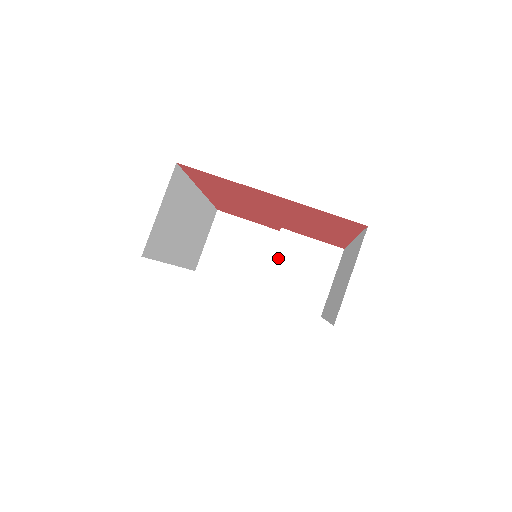
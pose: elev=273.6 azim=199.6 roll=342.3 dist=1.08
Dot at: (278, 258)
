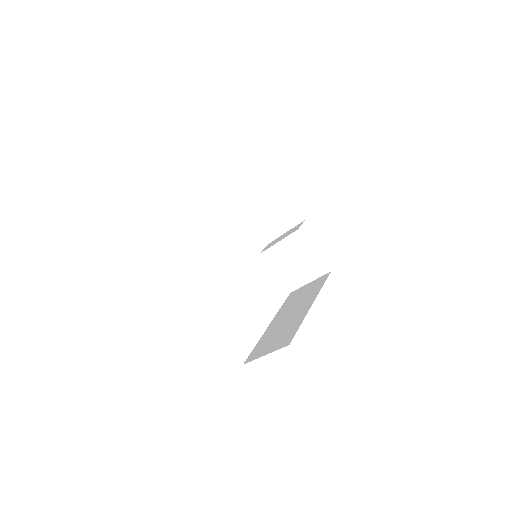
Dot at: (284, 245)
